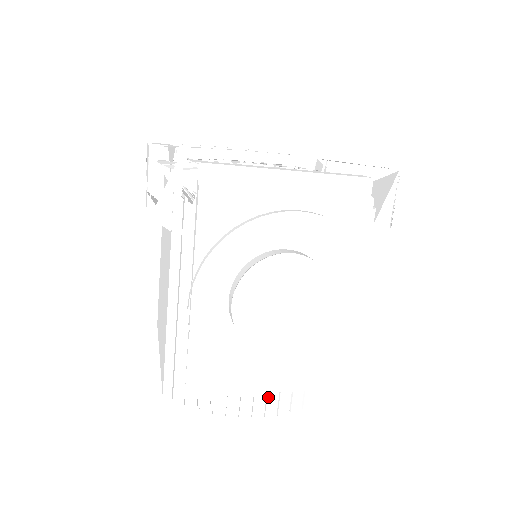
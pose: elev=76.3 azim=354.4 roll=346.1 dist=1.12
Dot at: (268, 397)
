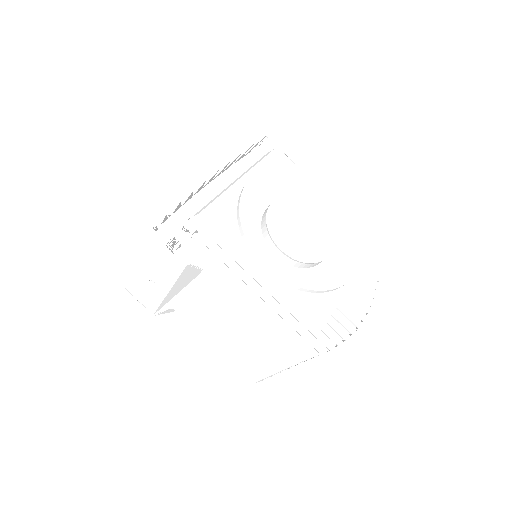
Dot at: (355, 301)
